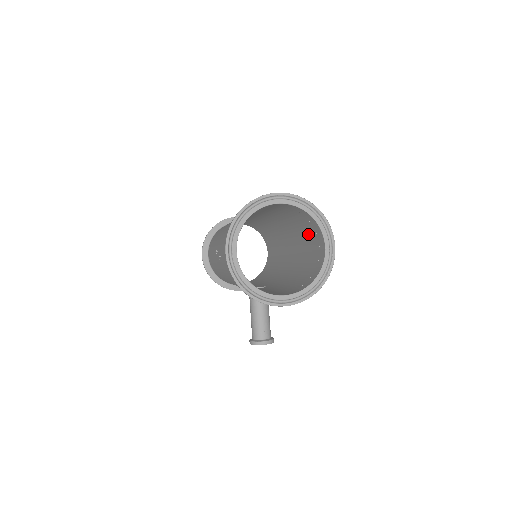
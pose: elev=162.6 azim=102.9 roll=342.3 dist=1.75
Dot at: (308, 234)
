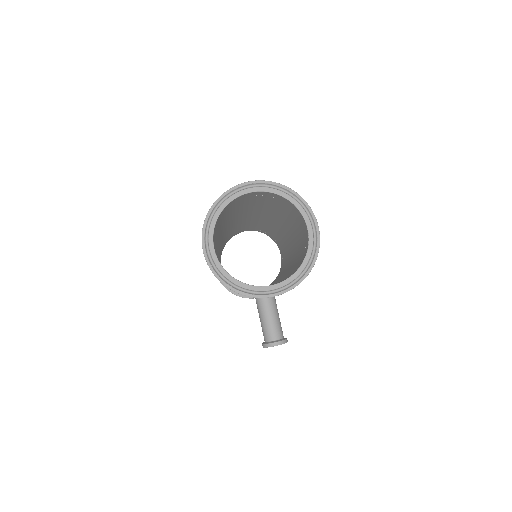
Dot at: (295, 221)
